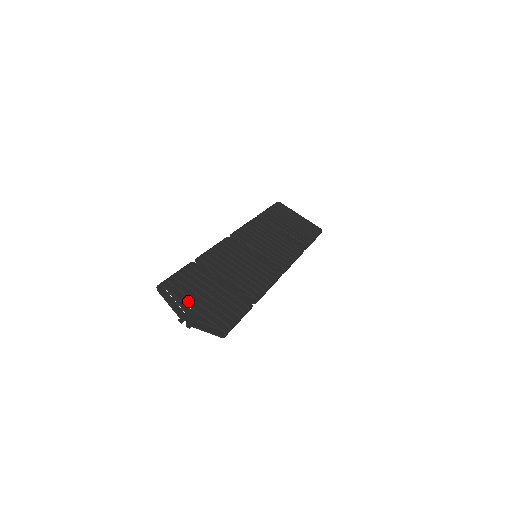
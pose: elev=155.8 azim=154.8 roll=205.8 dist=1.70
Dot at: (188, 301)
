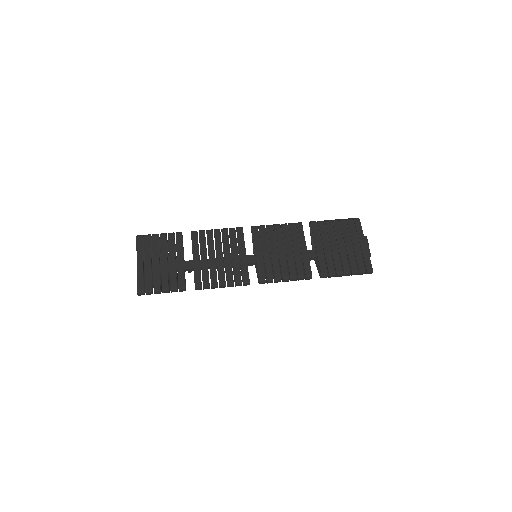
Dot at: (140, 257)
